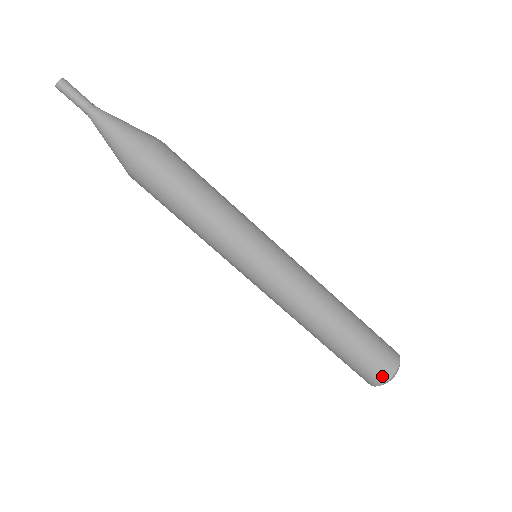
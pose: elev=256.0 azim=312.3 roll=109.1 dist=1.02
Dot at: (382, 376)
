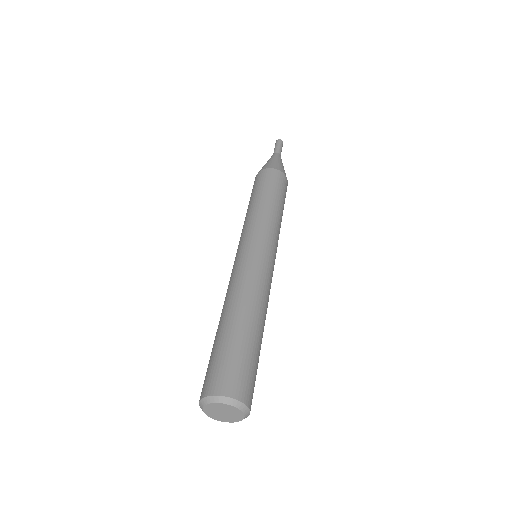
Dot at: (214, 387)
